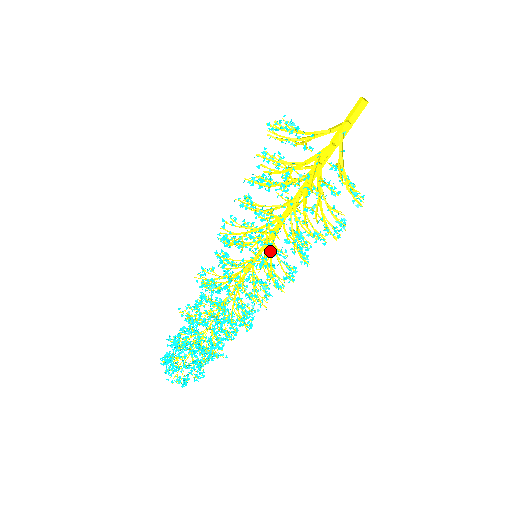
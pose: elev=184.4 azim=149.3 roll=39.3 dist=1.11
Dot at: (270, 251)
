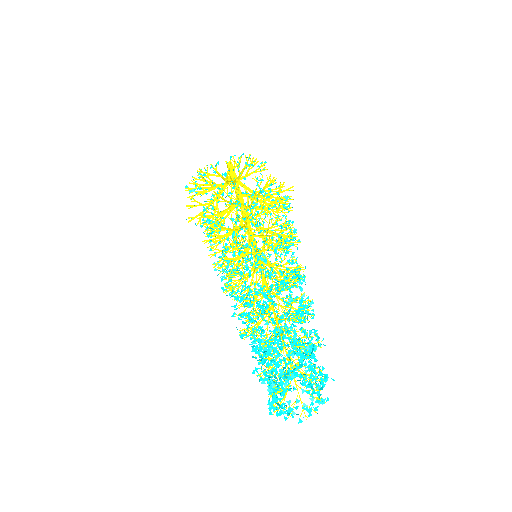
Dot at: (262, 237)
